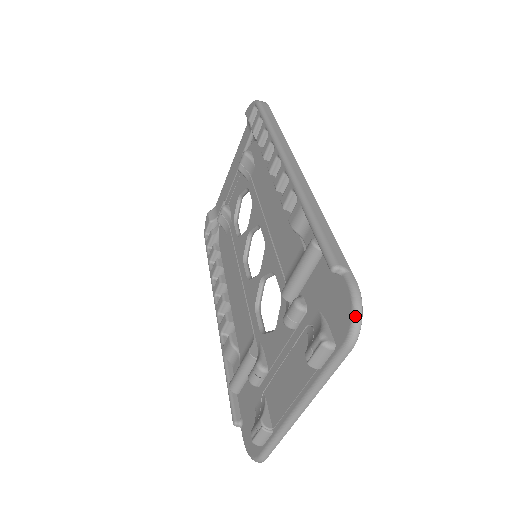
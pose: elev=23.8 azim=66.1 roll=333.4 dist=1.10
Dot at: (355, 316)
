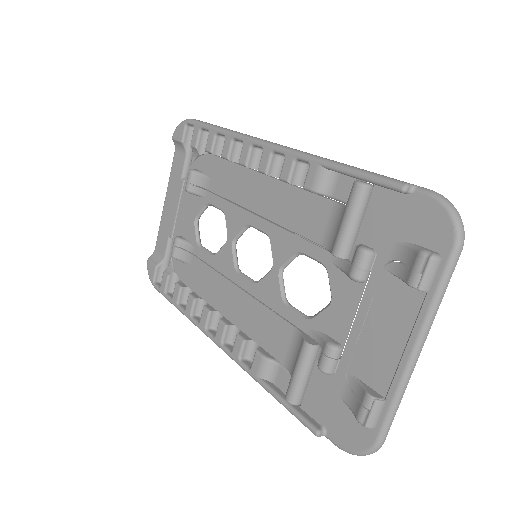
Dot at: (454, 215)
